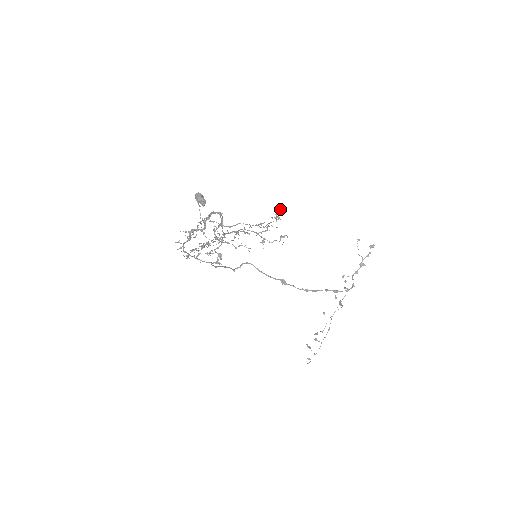
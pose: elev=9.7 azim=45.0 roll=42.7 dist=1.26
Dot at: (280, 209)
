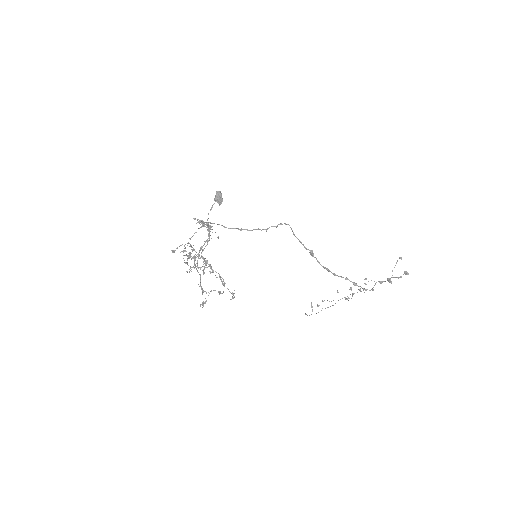
Dot at: (200, 306)
